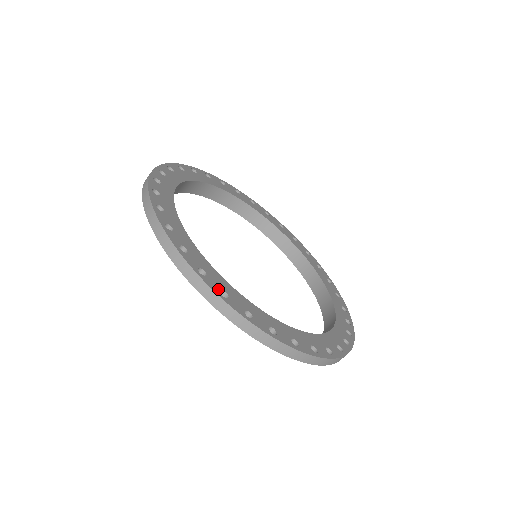
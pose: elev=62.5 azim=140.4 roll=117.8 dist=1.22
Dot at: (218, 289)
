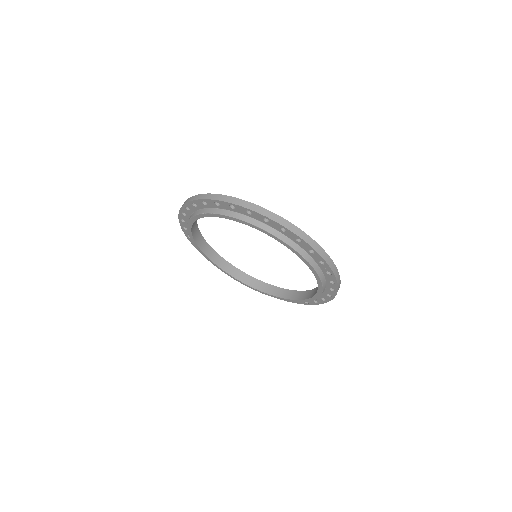
Dot at: occluded
